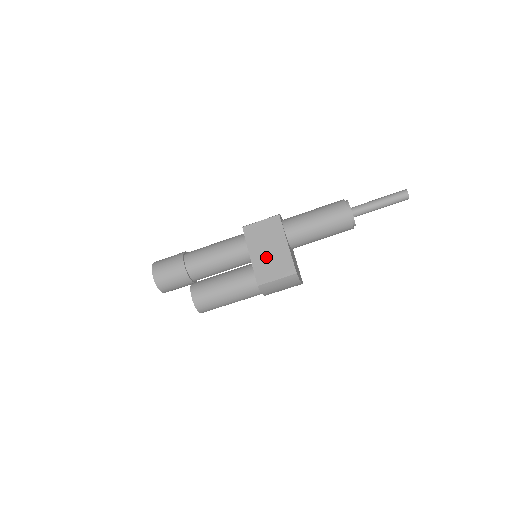
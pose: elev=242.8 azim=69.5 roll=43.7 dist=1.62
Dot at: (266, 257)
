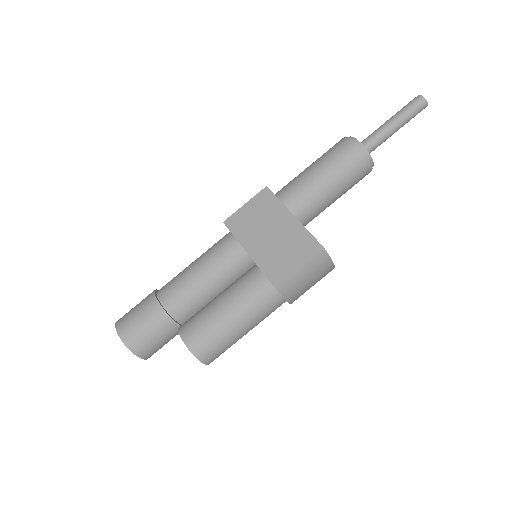
Dot at: (270, 244)
